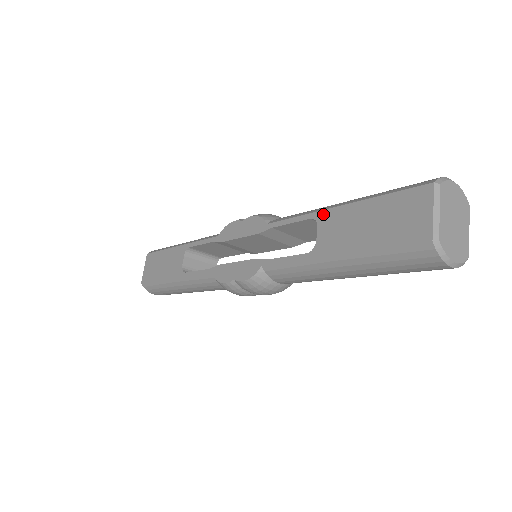
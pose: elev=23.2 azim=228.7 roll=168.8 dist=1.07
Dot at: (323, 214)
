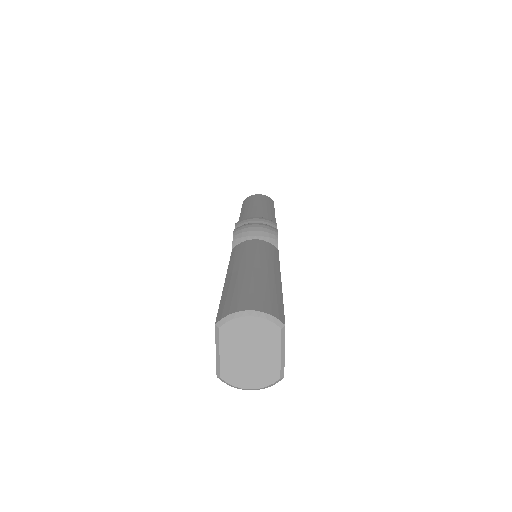
Dot at: occluded
